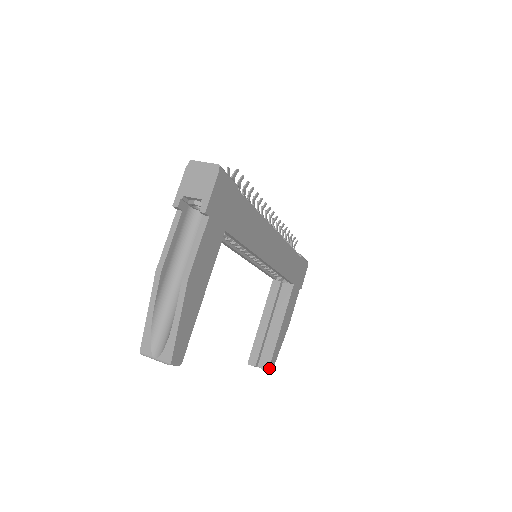
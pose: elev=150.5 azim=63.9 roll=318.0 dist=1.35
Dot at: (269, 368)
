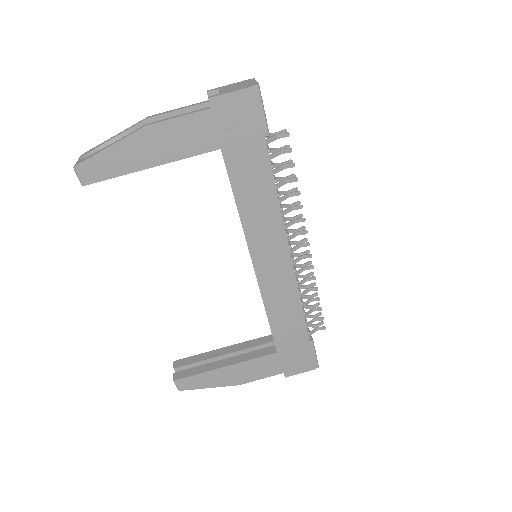
Dot at: (177, 380)
